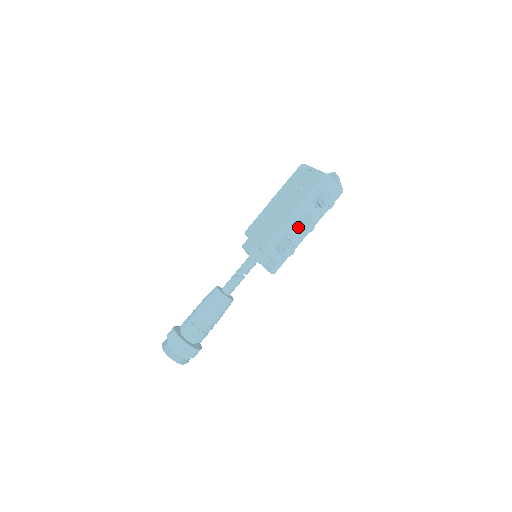
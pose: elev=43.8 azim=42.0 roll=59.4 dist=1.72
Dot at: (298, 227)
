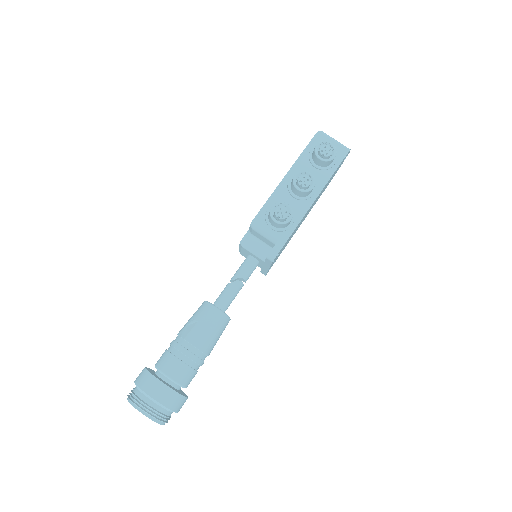
Dot at: (292, 187)
